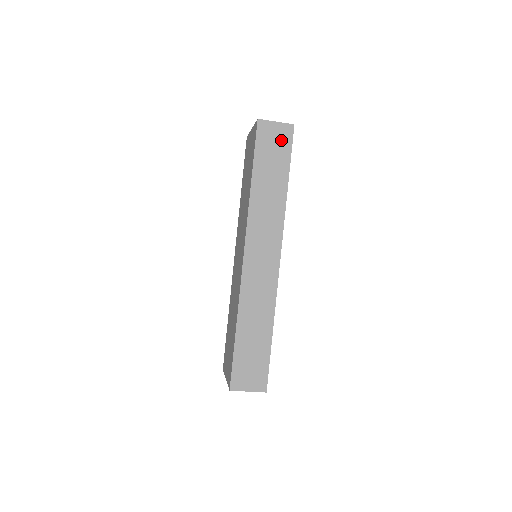
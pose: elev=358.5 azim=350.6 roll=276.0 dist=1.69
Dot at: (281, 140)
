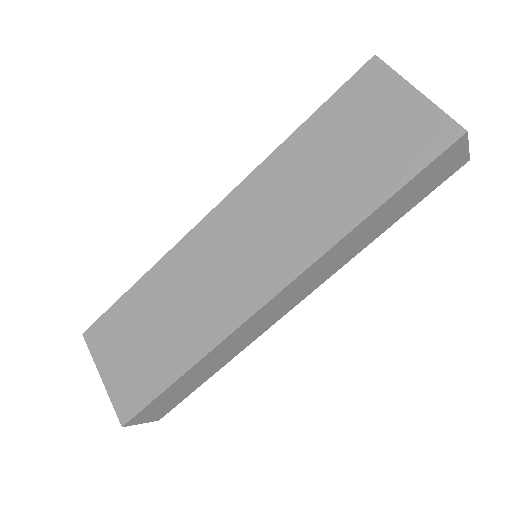
Dot at: (444, 173)
